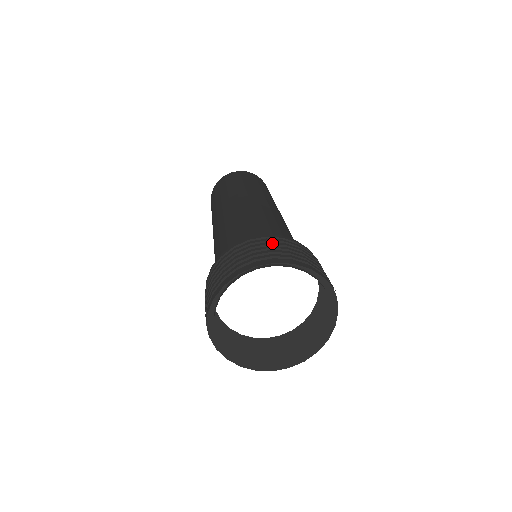
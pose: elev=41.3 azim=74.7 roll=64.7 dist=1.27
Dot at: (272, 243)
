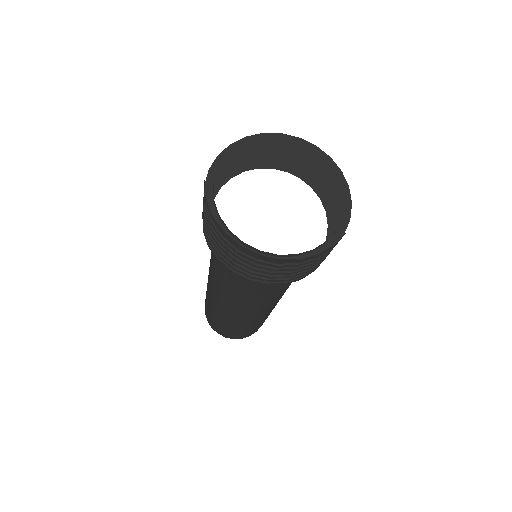
Dot at: (280, 153)
